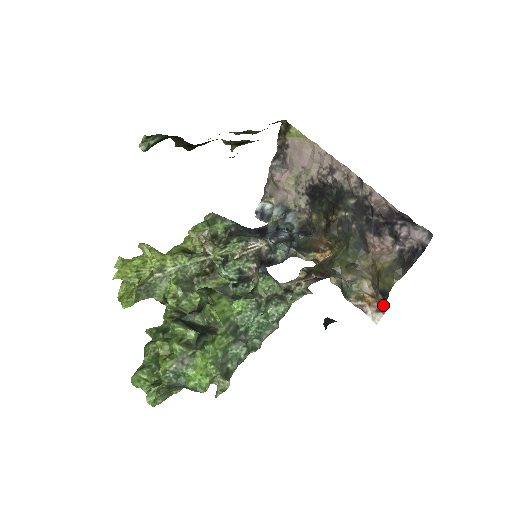
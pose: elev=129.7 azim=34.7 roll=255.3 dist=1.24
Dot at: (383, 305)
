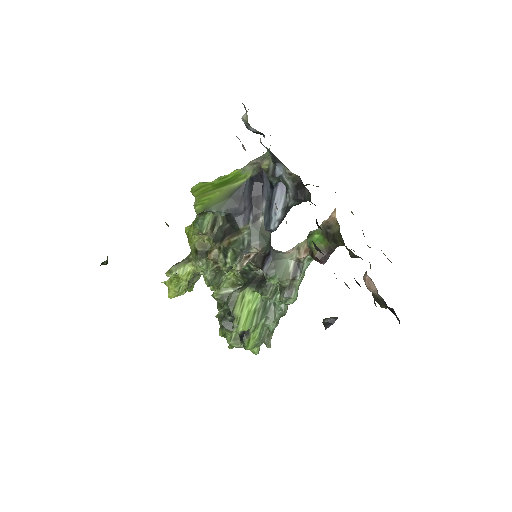
Dot at: occluded
